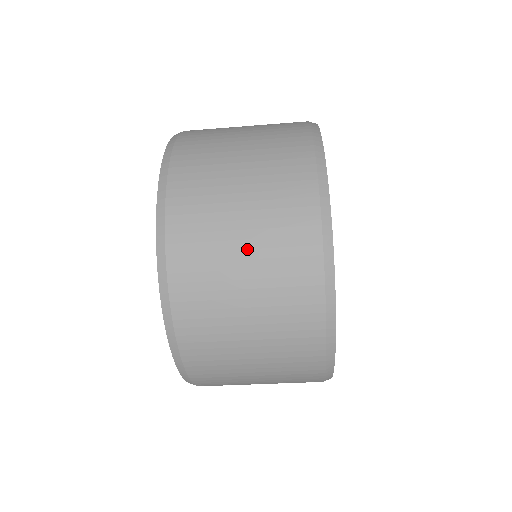
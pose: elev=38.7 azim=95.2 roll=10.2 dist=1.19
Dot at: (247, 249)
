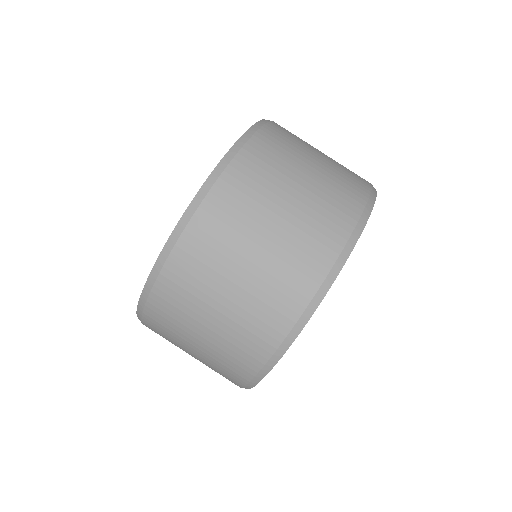
Dot at: (324, 154)
